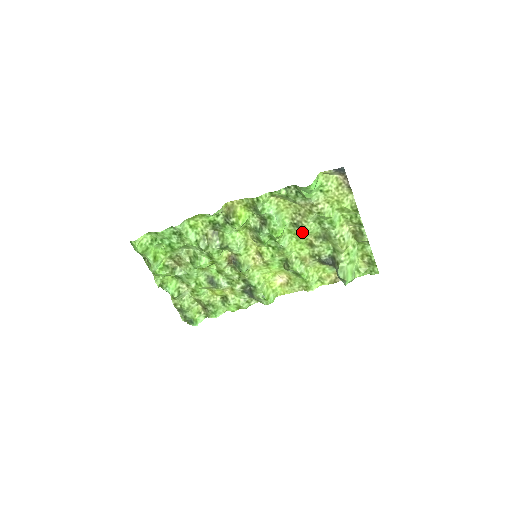
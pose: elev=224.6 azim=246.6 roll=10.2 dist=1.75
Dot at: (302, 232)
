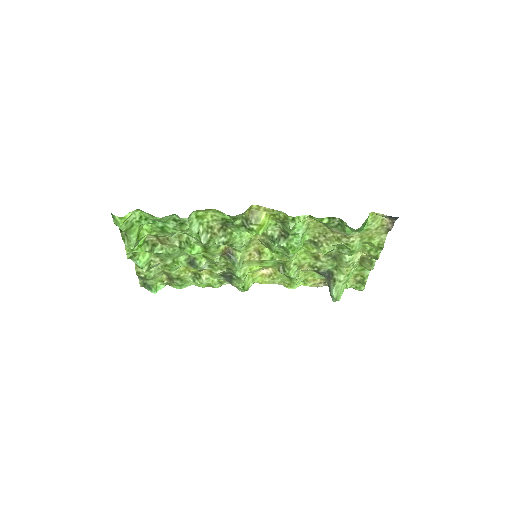
Dot at: (317, 249)
